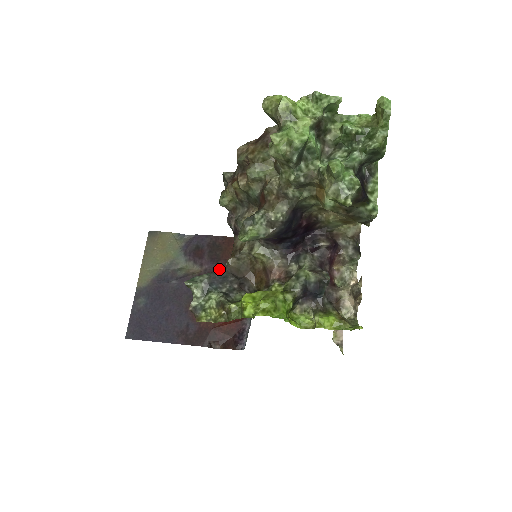
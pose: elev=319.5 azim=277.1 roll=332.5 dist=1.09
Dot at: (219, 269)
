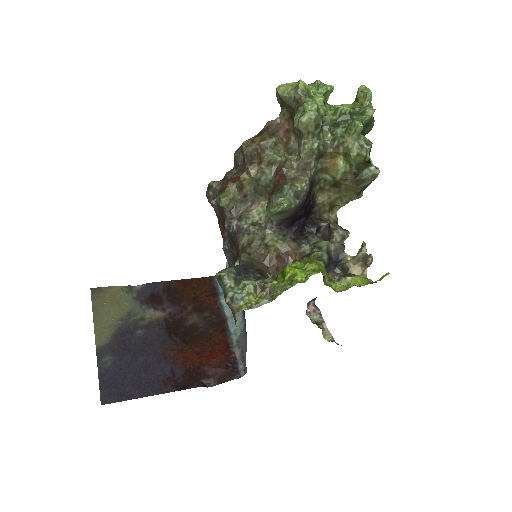
Dot at: (184, 310)
